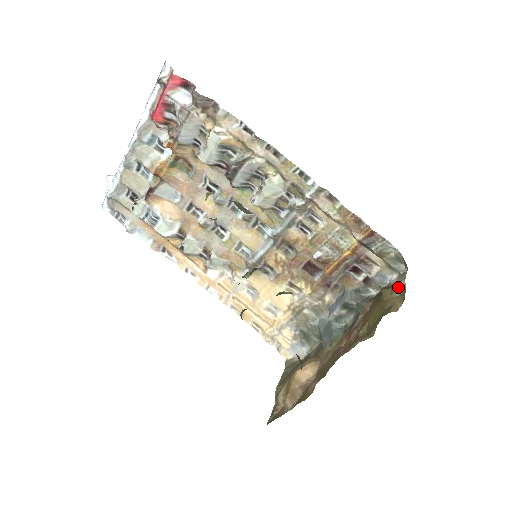
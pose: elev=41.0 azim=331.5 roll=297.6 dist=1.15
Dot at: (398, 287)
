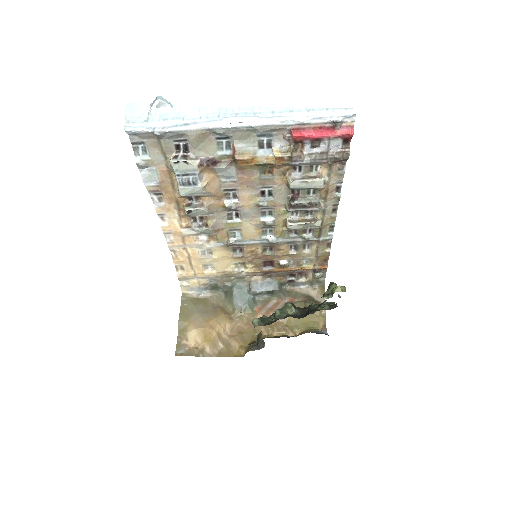
Dot at: occluded
